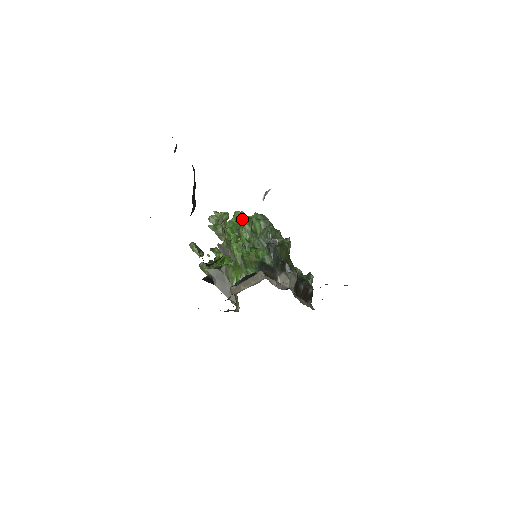
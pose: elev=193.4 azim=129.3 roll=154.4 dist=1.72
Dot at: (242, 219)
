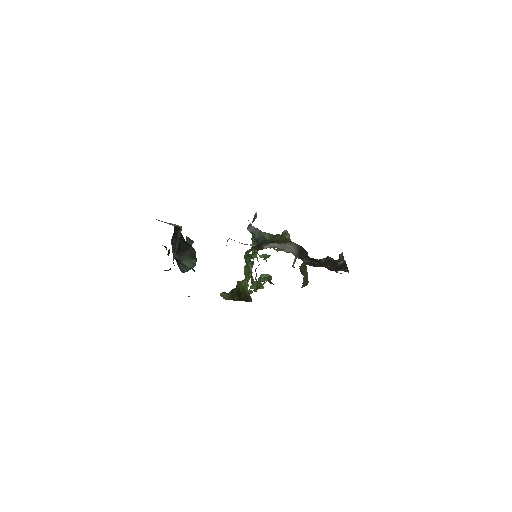
Dot at: occluded
